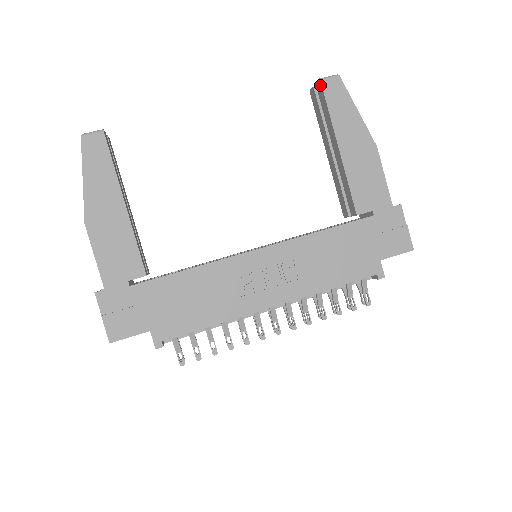
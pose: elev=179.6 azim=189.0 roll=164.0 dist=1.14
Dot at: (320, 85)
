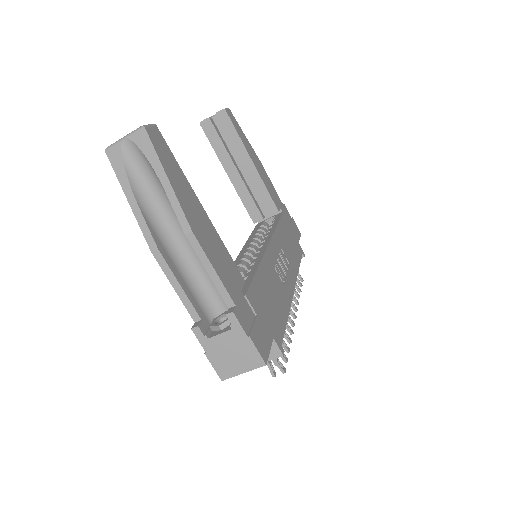
Dot at: (225, 114)
